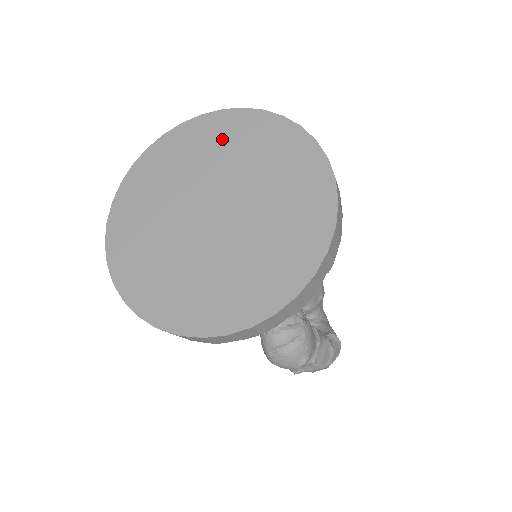
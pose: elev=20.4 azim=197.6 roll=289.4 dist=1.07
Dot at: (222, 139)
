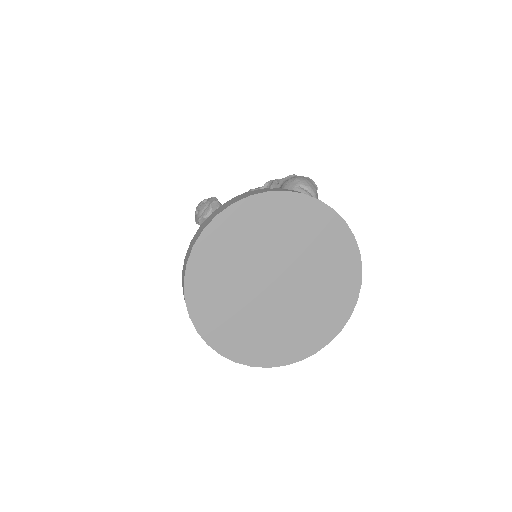
Dot at: (332, 253)
